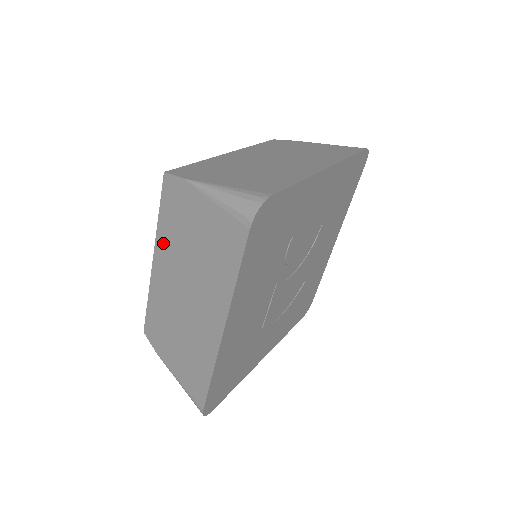
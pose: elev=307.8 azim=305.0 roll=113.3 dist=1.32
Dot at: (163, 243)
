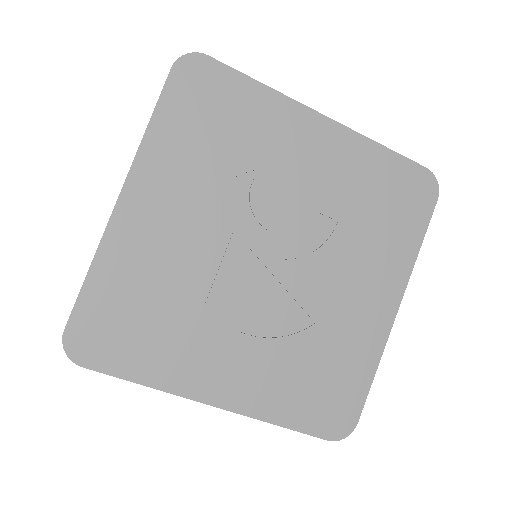
Dot at: occluded
